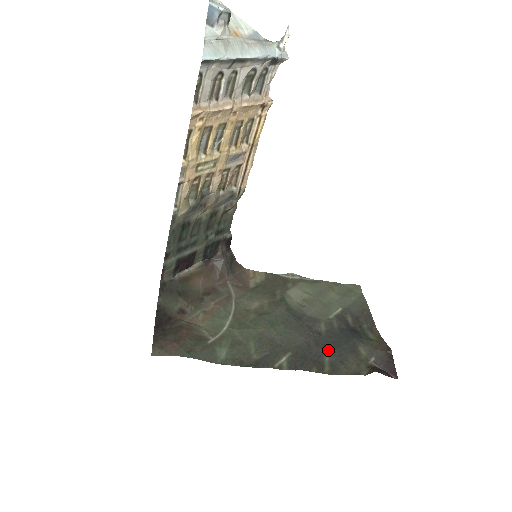
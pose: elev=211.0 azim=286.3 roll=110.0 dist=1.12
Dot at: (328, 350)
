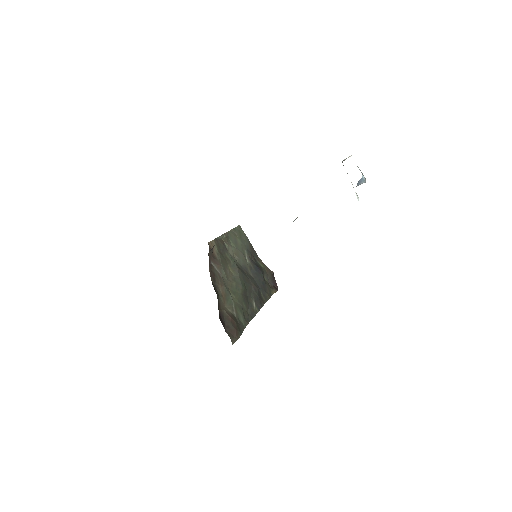
Dot at: (260, 287)
